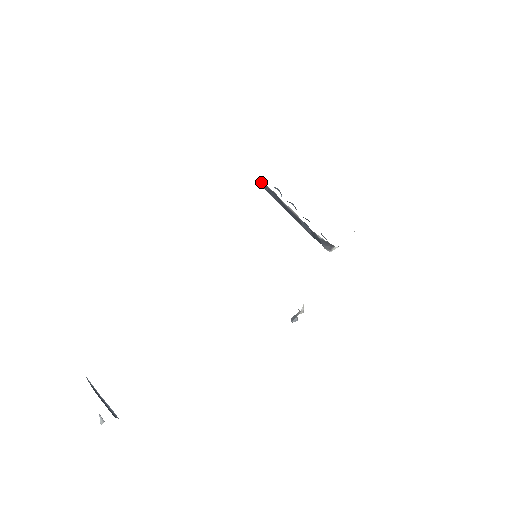
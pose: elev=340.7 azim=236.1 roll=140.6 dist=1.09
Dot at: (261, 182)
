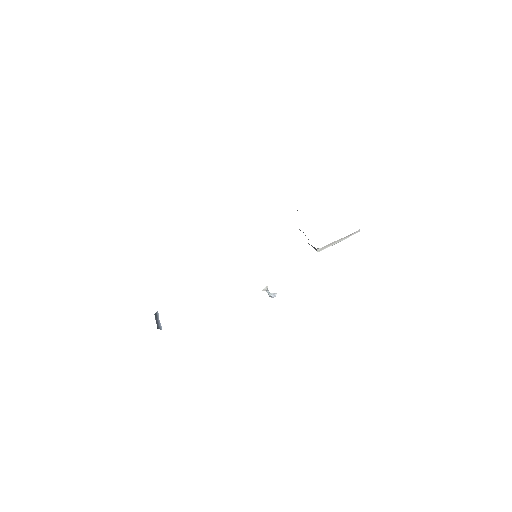
Dot at: occluded
